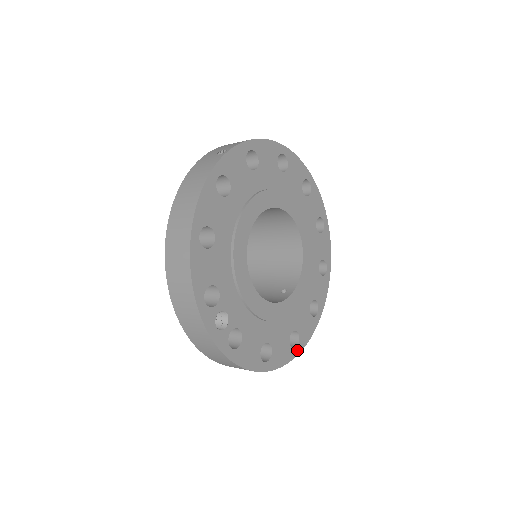
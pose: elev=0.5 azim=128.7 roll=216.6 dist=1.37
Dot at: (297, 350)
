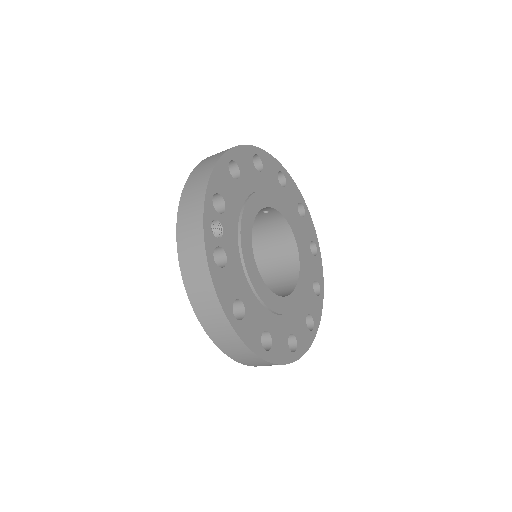
Dot at: (265, 355)
